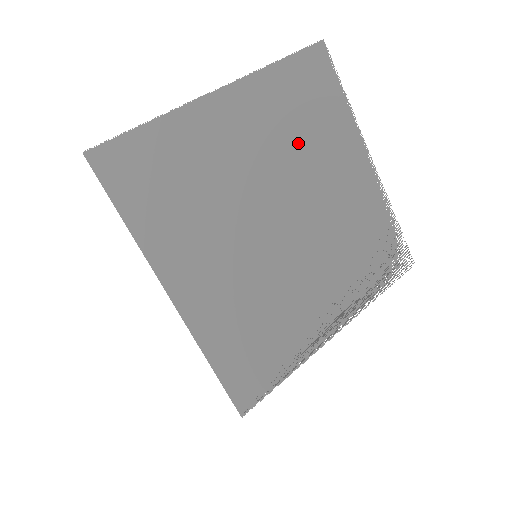
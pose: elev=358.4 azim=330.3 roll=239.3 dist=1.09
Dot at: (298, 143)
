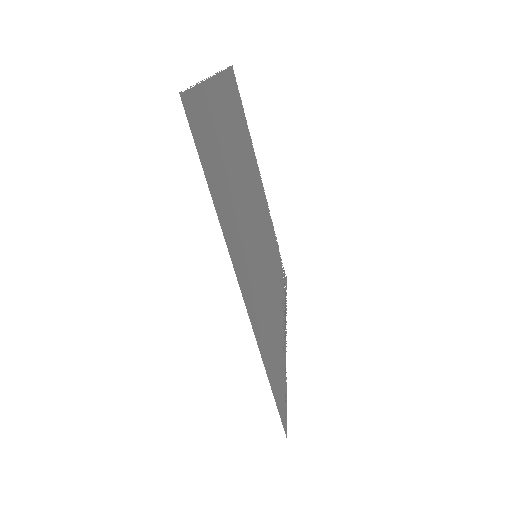
Dot at: (246, 151)
